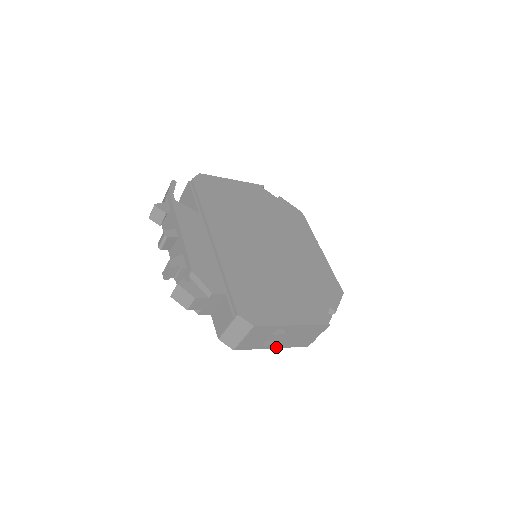
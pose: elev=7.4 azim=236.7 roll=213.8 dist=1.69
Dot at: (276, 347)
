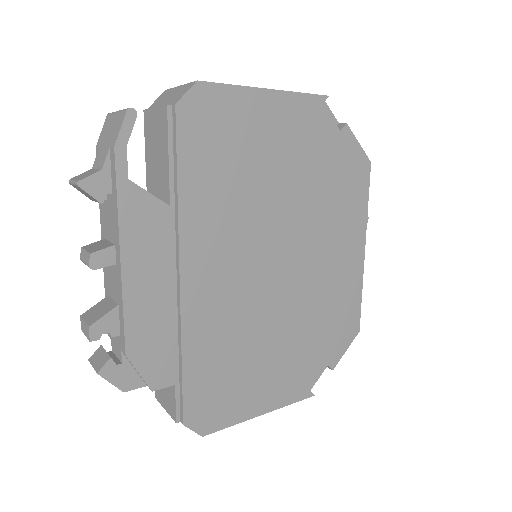
Dot at: occluded
